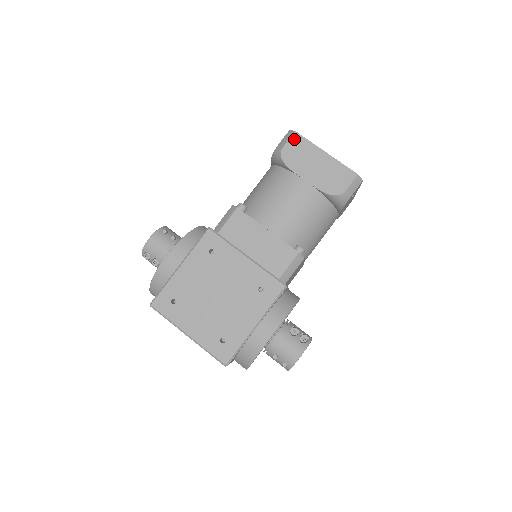
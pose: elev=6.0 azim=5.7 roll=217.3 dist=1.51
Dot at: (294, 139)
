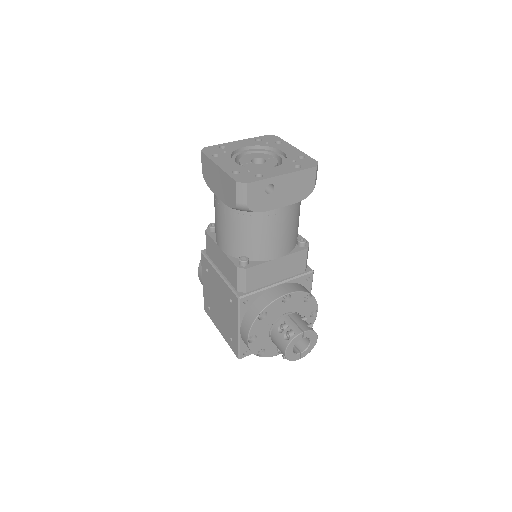
Dot at: (203, 159)
